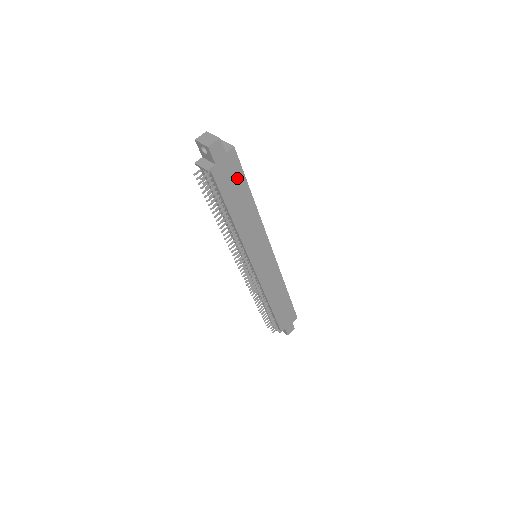
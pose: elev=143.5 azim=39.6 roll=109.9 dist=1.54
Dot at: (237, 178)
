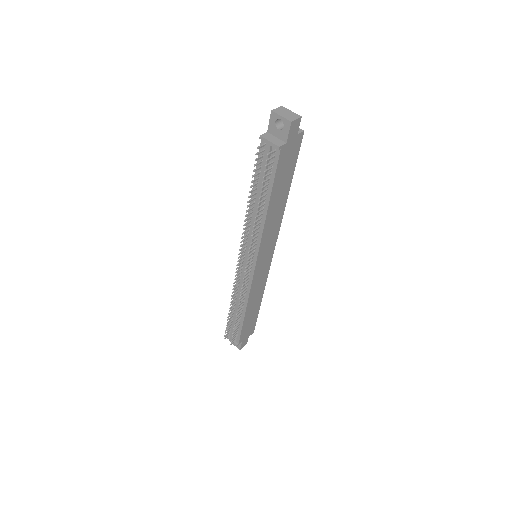
Dot at: (290, 165)
